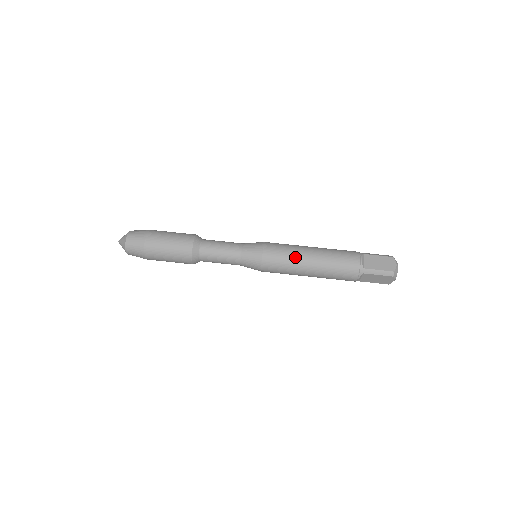
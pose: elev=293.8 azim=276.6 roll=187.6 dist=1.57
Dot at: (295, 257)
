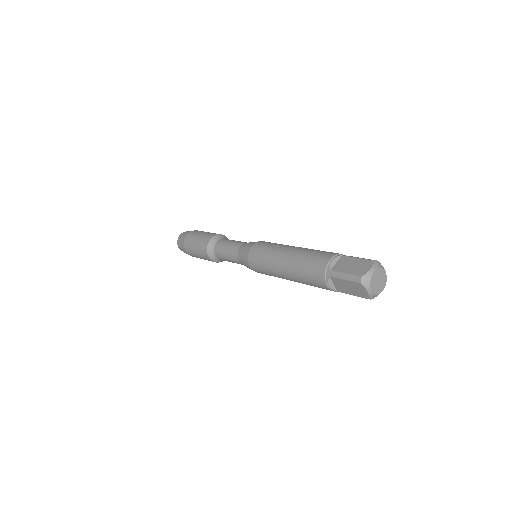
Dot at: (273, 254)
